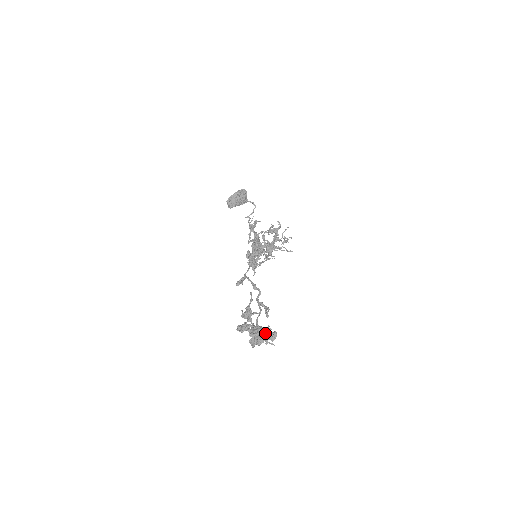
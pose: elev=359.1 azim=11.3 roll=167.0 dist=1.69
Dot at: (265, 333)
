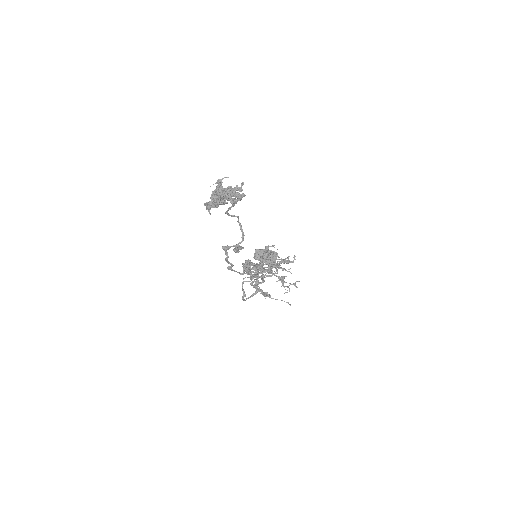
Dot at: (234, 188)
